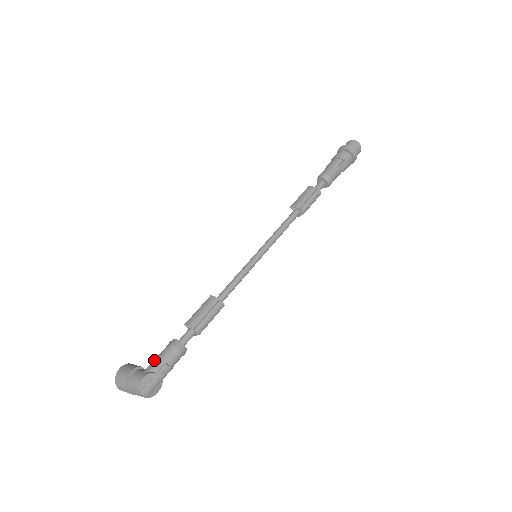
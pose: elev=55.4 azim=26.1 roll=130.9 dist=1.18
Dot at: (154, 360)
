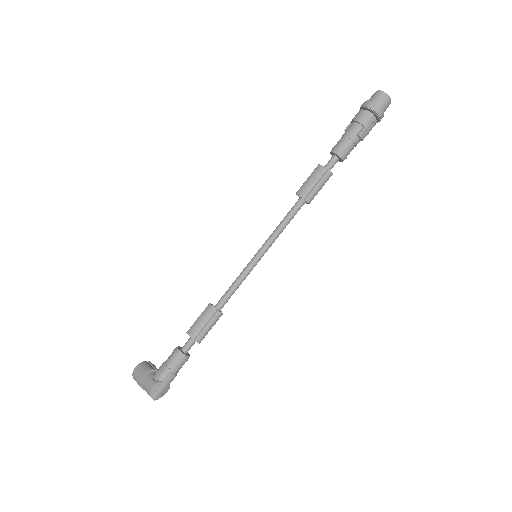
Dot at: (161, 368)
